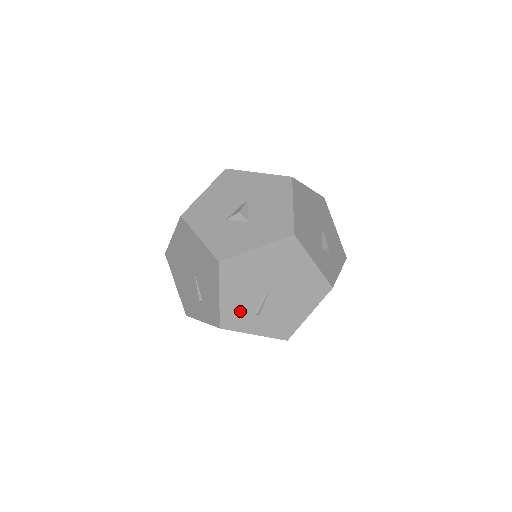
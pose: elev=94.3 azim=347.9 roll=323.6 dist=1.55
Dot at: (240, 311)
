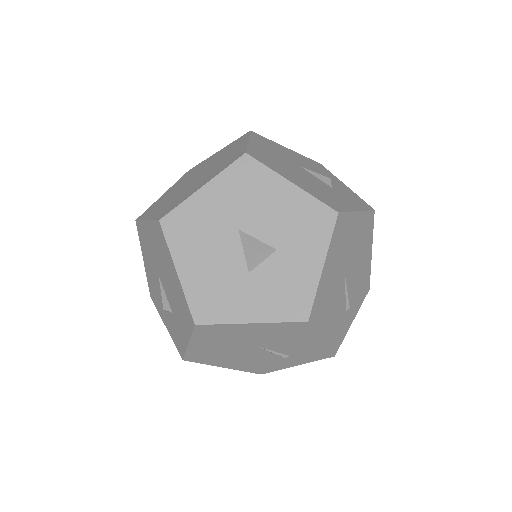
Dot at: (338, 324)
